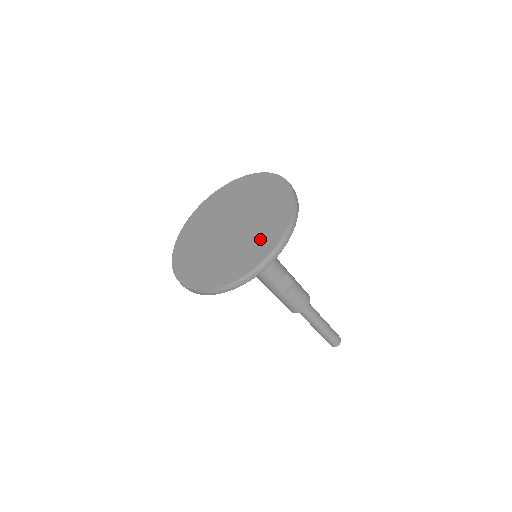
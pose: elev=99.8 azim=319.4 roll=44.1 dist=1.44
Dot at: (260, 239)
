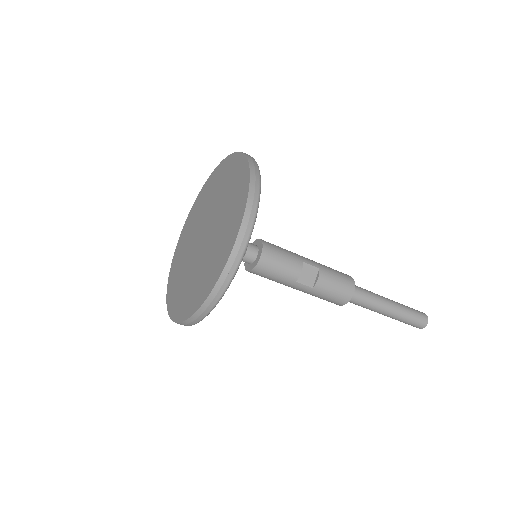
Dot at: (226, 230)
